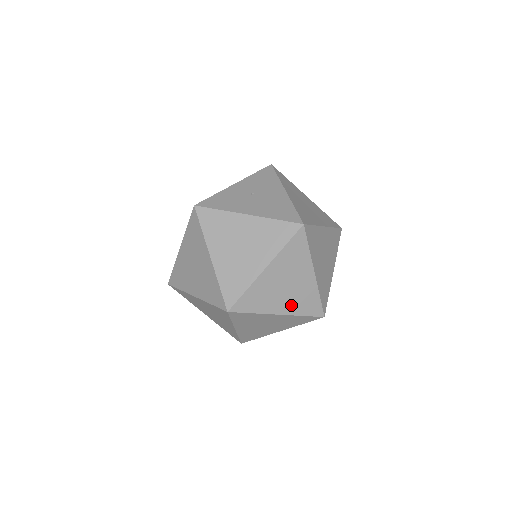
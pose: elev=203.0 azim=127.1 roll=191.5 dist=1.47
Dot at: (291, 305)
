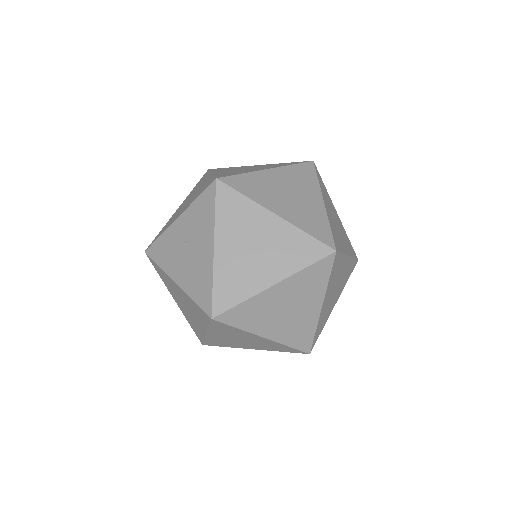
Dot at: (261, 347)
